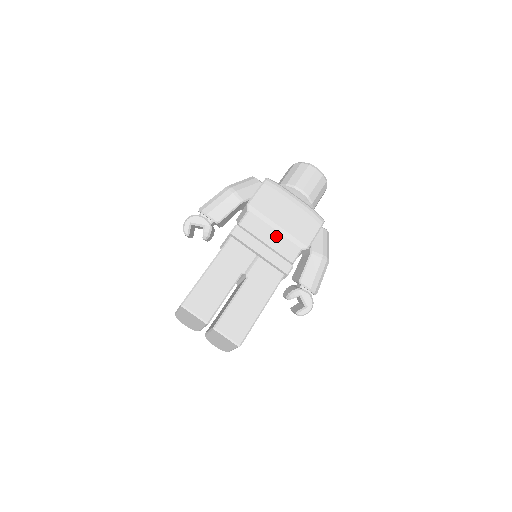
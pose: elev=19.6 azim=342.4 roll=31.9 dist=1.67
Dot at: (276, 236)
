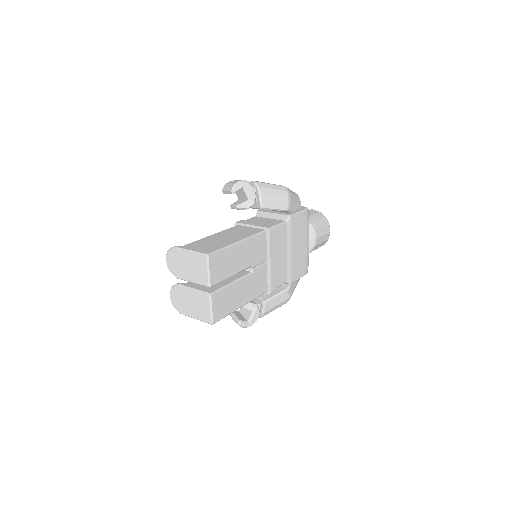
Dot at: (285, 257)
